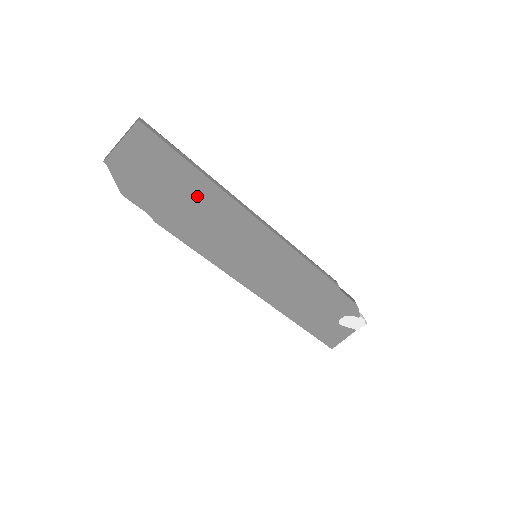
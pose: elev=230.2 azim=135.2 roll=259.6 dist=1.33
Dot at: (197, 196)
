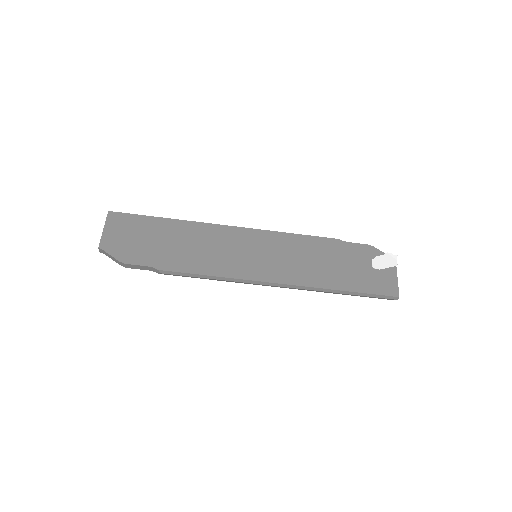
Dot at: (177, 235)
